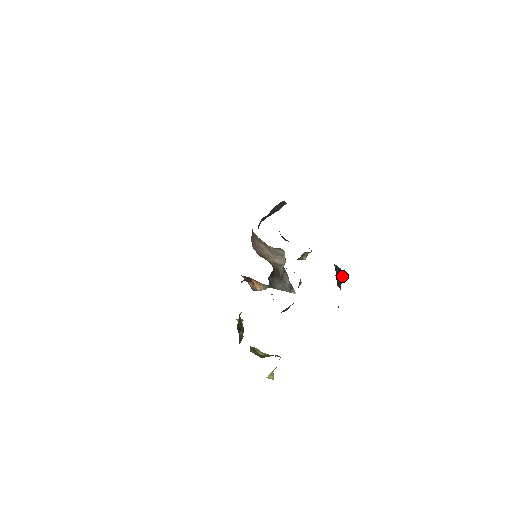
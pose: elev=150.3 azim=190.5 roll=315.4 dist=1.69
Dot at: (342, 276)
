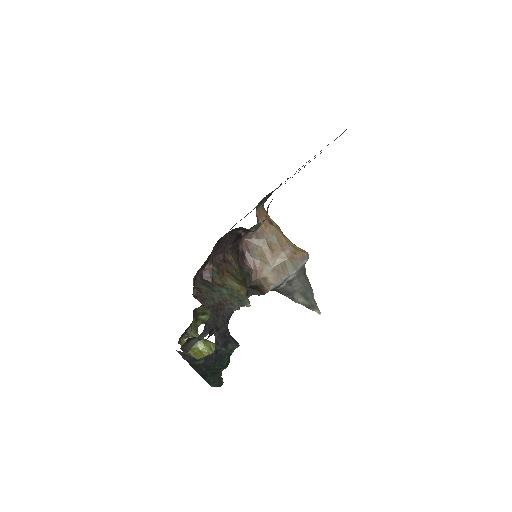
Dot at: (206, 365)
